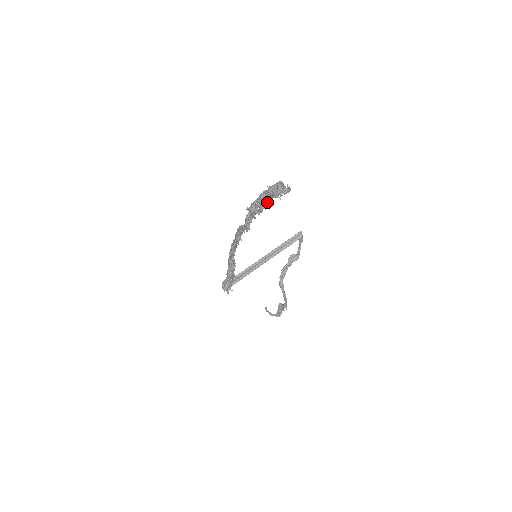
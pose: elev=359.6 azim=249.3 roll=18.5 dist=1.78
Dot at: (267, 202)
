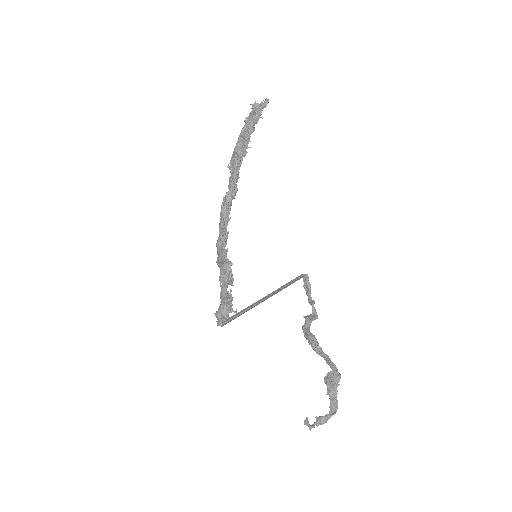
Dot at: (249, 135)
